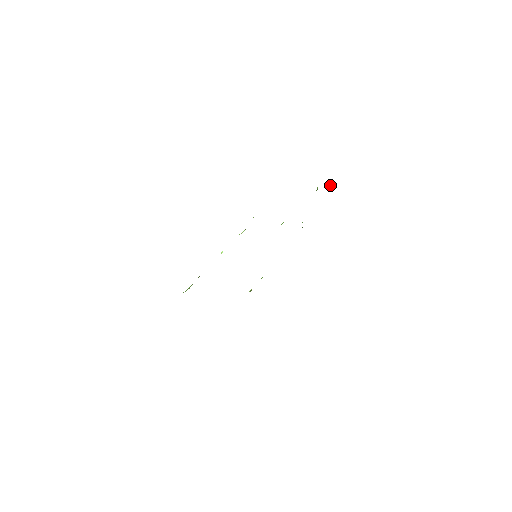
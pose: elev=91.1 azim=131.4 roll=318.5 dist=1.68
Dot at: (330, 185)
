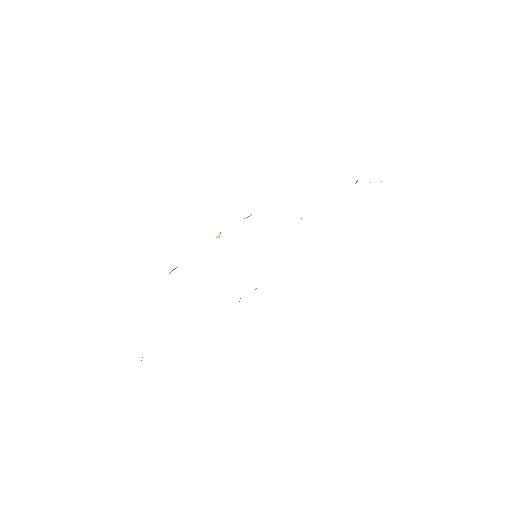
Dot at: occluded
